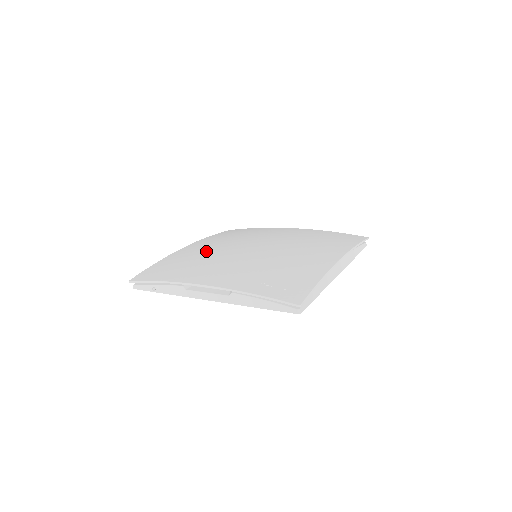
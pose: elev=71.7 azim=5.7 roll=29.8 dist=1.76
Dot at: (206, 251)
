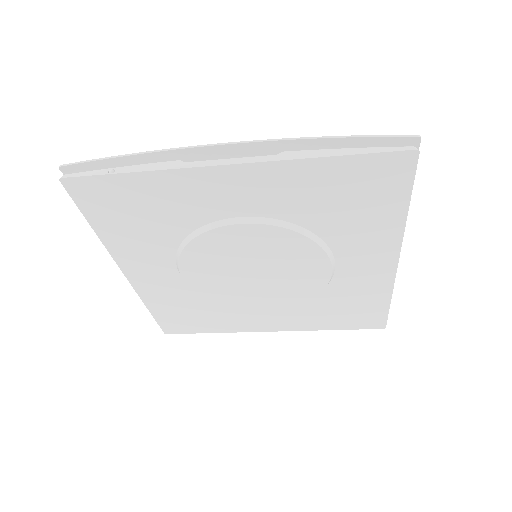
Dot at: occluded
